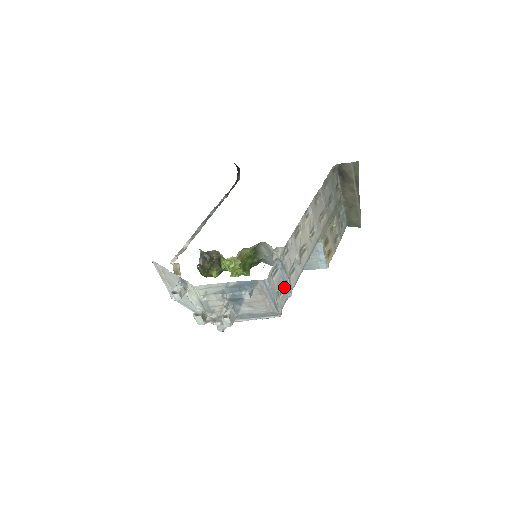
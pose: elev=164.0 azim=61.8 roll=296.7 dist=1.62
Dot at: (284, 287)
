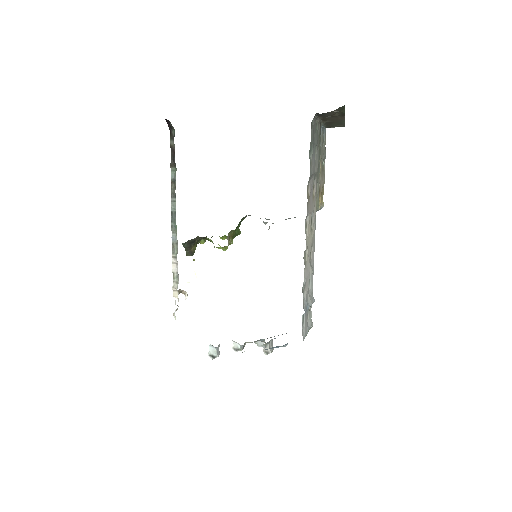
Dot at: occluded
